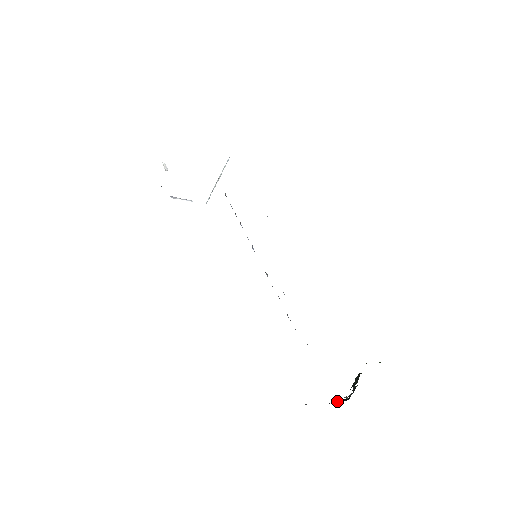
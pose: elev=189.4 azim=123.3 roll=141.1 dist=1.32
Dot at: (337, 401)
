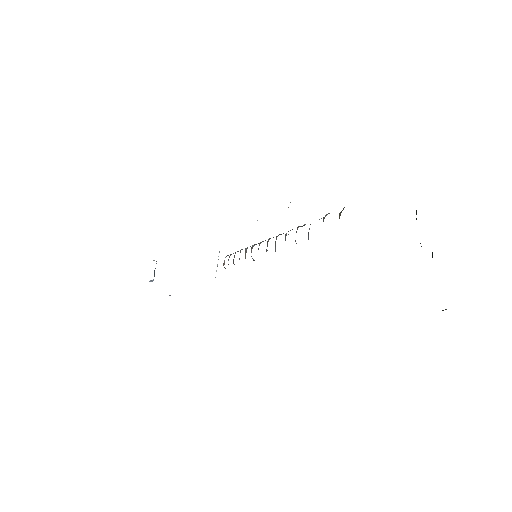
Dot at: occluded
